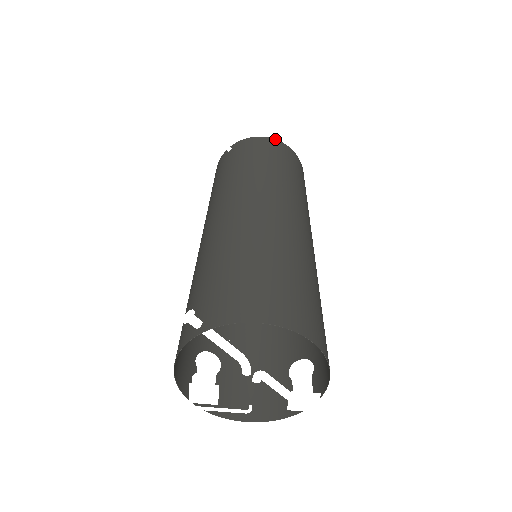
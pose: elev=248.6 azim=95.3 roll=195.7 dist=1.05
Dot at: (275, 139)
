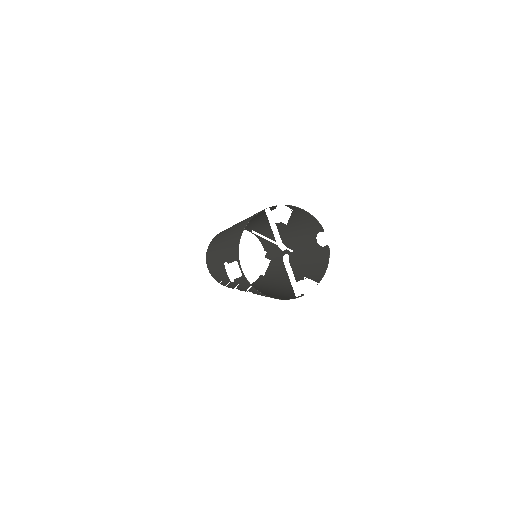
Dot at: occluded
